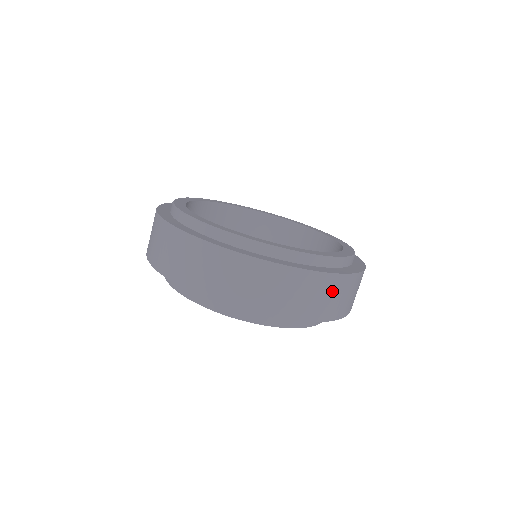
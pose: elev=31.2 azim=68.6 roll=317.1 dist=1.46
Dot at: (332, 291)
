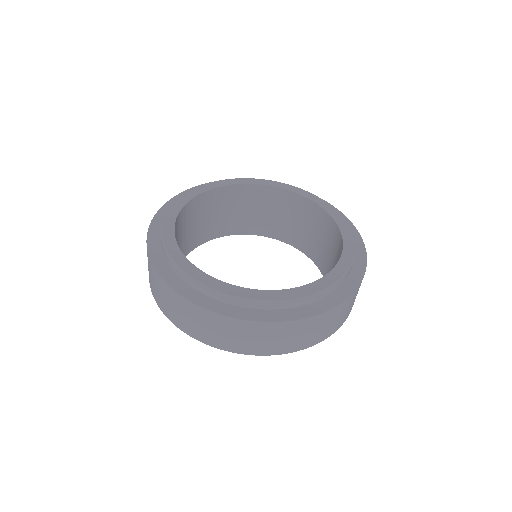
Dot at: (312, 328)
